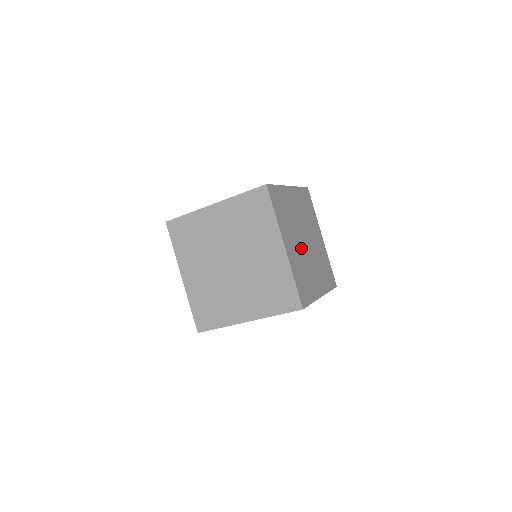
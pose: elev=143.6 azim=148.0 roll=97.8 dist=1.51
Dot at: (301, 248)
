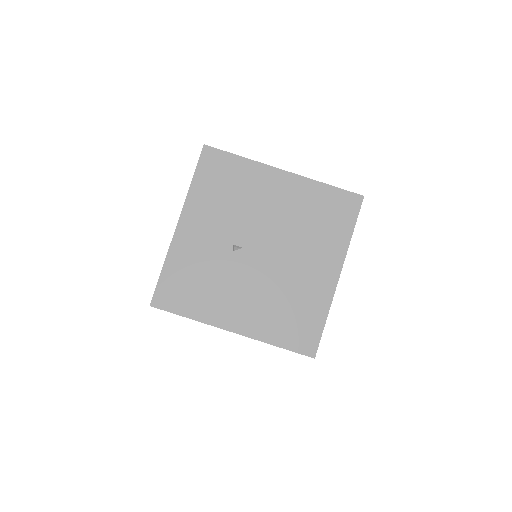
Dot at: occluded
